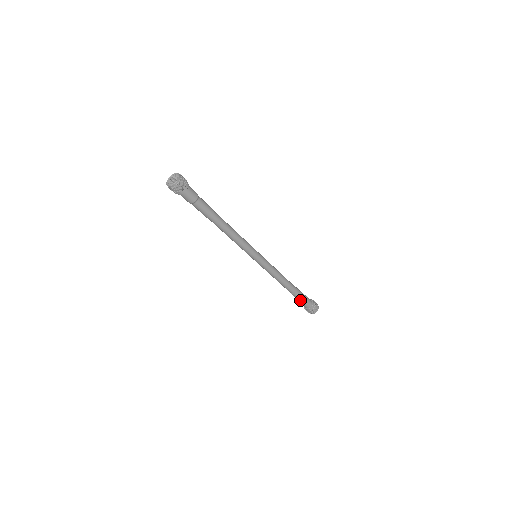
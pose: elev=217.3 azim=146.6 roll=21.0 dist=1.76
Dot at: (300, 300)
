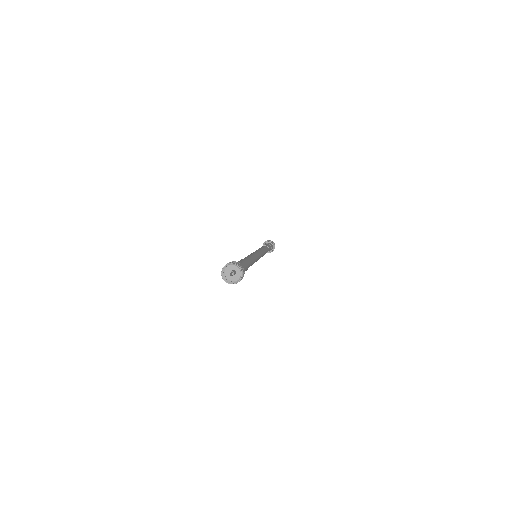
Dot at: occluded
